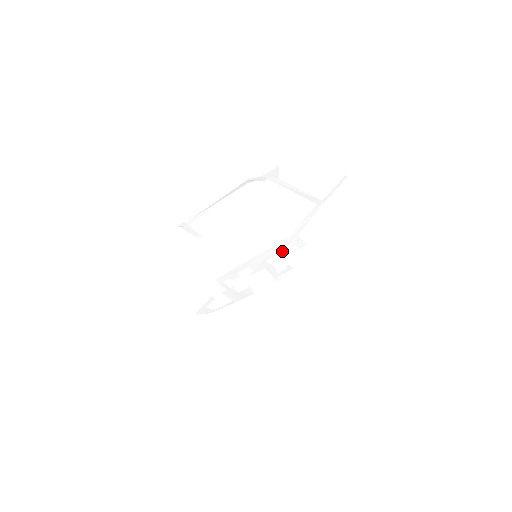
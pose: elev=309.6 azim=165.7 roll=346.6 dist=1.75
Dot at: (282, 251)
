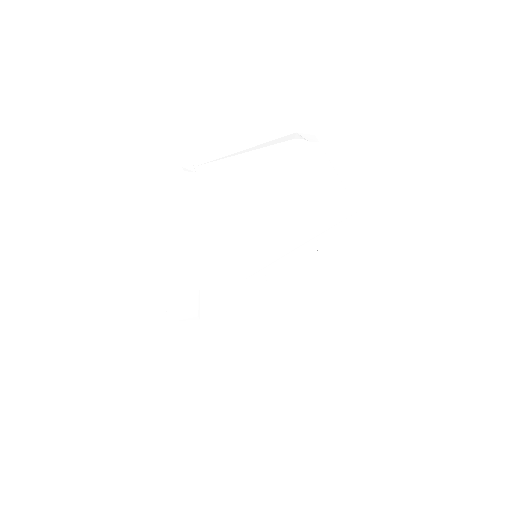
Dot at: (289, 260)
